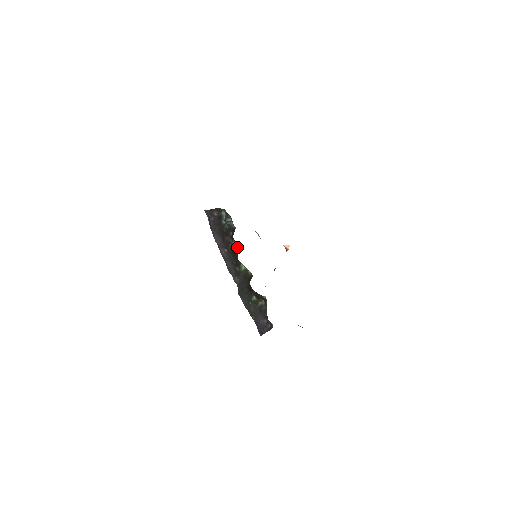
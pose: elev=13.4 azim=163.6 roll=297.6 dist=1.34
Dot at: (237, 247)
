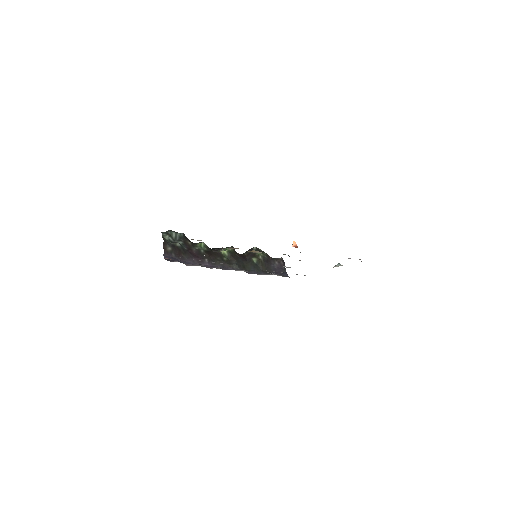
Dot at: (204, 245)
